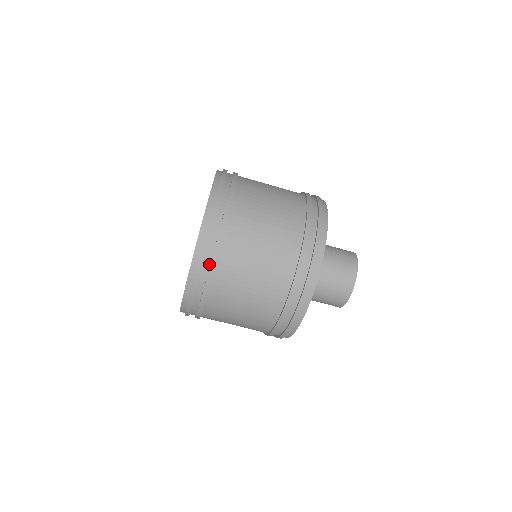
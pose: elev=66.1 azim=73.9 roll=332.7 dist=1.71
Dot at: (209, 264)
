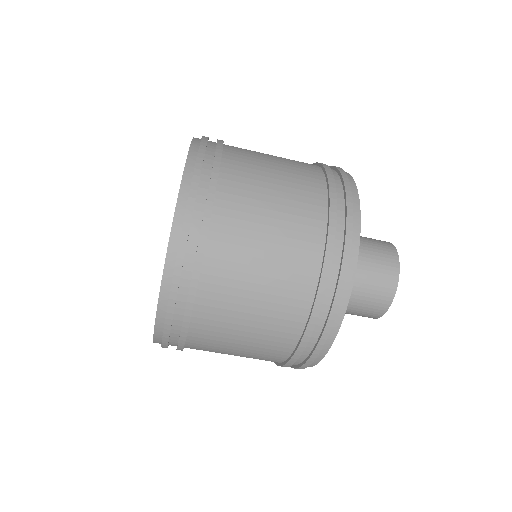
Dot at: occluded
